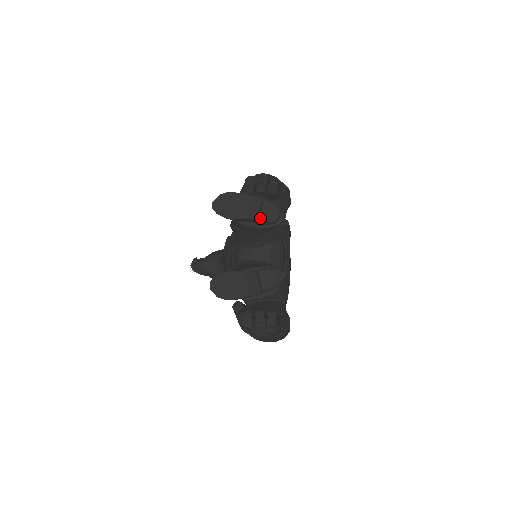
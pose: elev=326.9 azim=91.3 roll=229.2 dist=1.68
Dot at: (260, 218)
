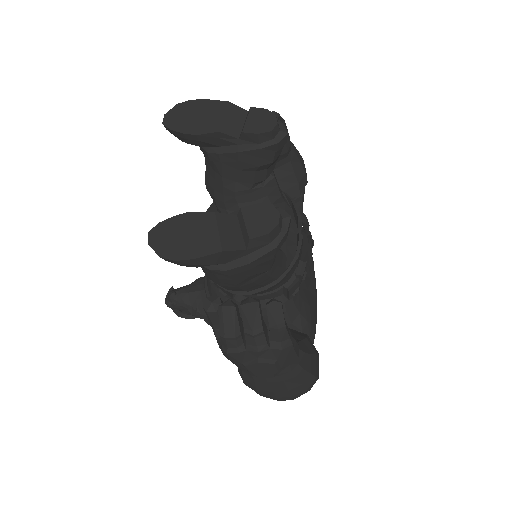
Dot at: (244, 129)
